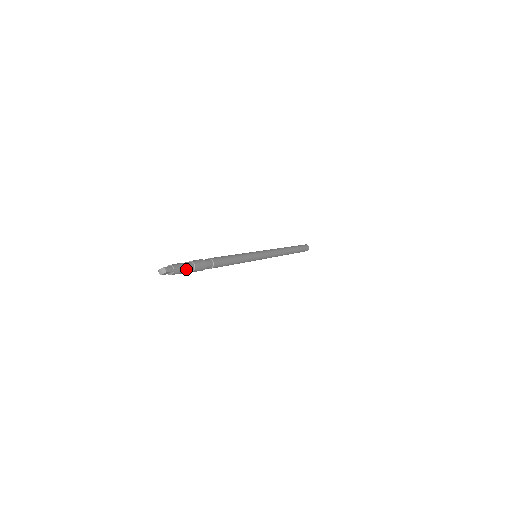
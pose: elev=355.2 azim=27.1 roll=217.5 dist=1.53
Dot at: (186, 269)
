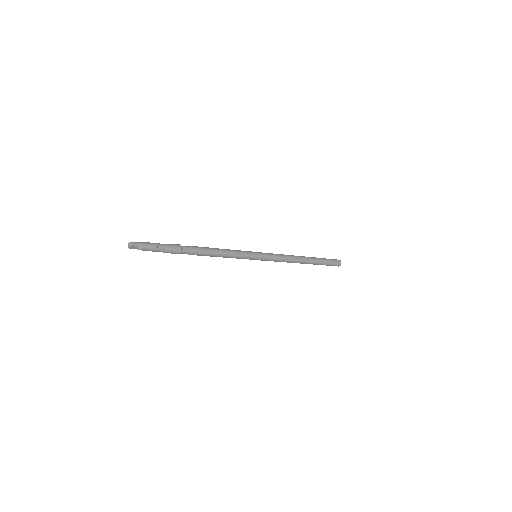
Dot at: (156, 247)
